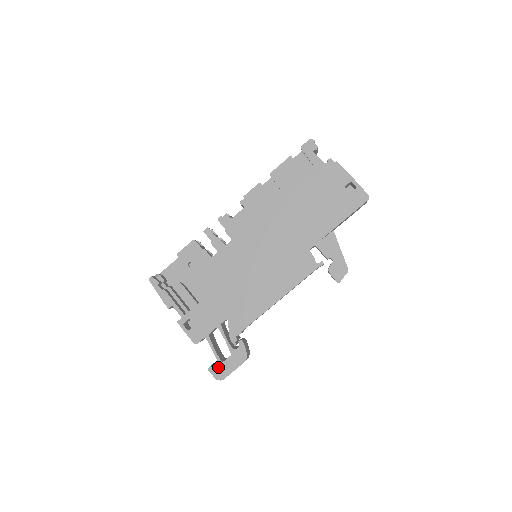
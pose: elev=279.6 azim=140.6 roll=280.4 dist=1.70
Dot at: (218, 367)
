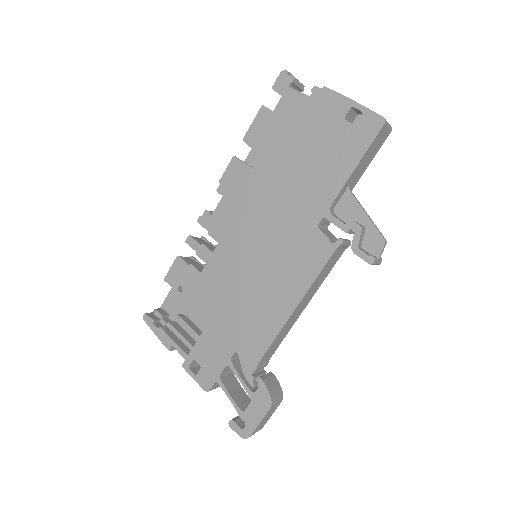
Dot at: occluded
